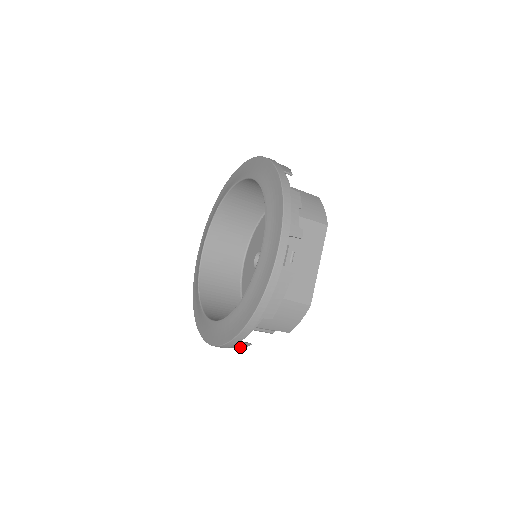
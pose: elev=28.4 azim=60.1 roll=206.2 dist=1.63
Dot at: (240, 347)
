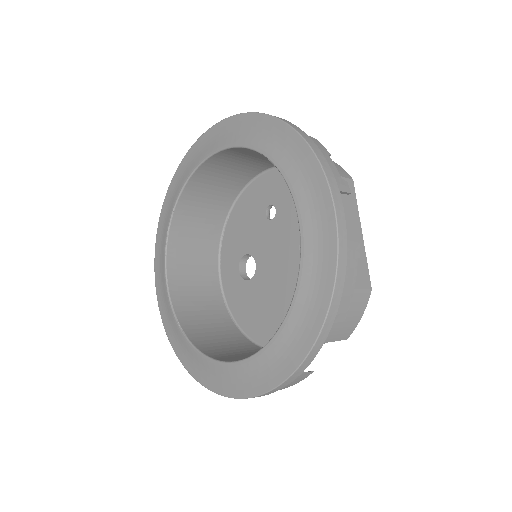
Dot at: (293, 384)
